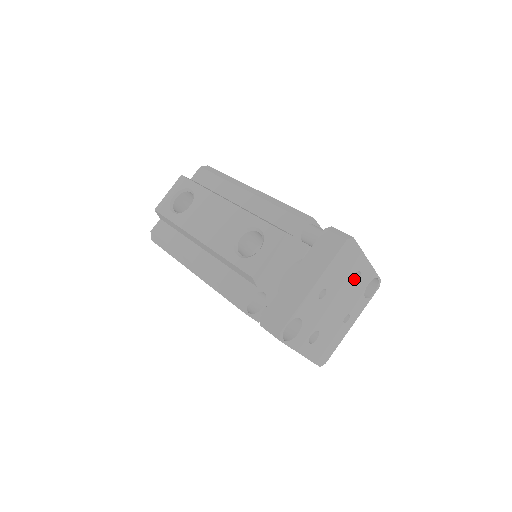
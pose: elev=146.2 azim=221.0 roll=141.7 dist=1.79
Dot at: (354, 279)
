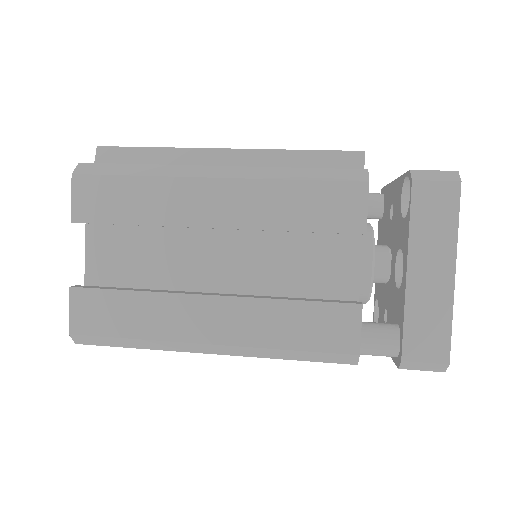
Dot at: occluded
